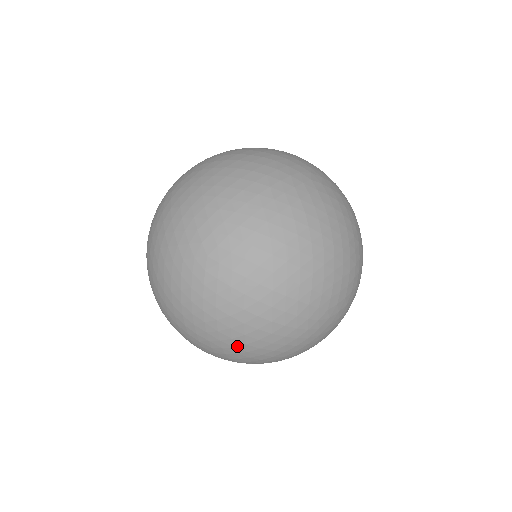
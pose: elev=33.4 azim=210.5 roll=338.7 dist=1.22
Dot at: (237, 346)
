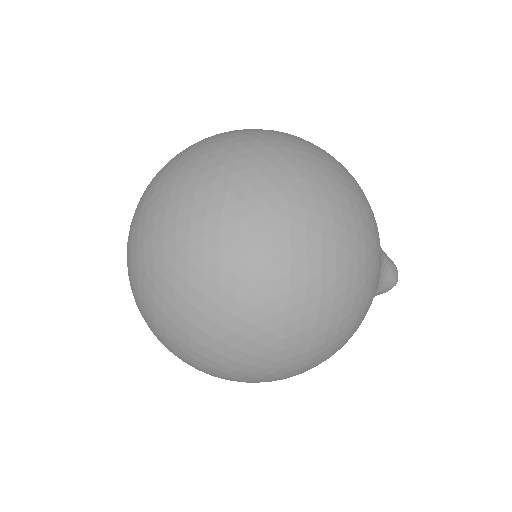
Dot at: (185, 362)
